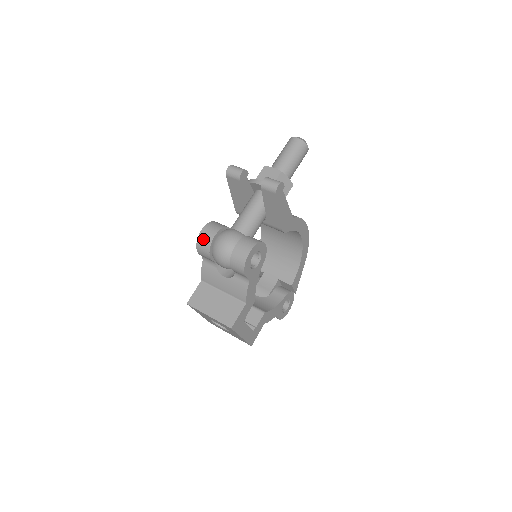
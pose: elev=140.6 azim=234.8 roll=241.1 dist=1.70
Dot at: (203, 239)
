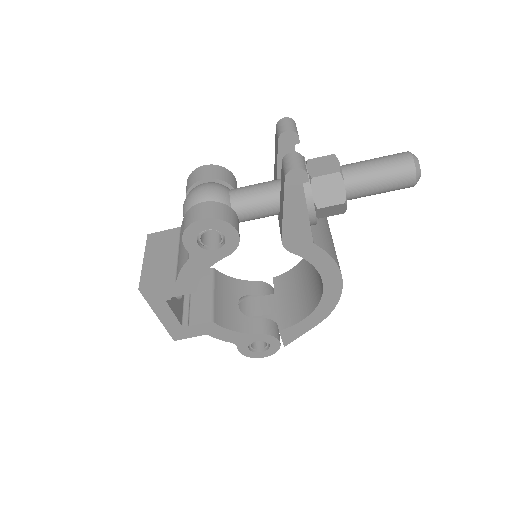
Dot at: (194, 175)
